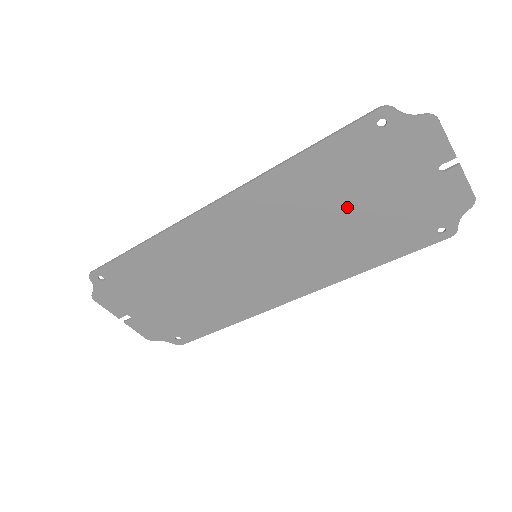
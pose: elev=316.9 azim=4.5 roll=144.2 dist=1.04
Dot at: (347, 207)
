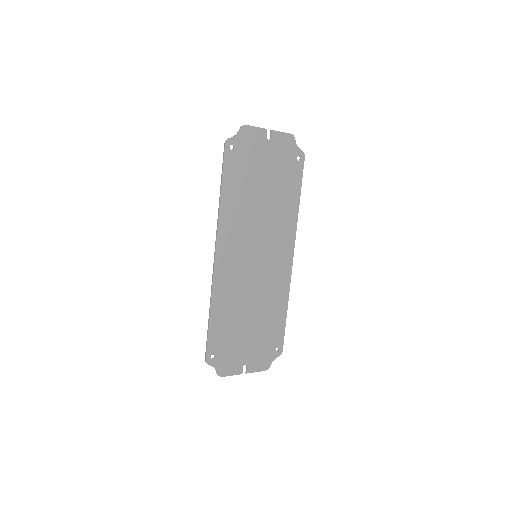
Dot at: (260, 191)
